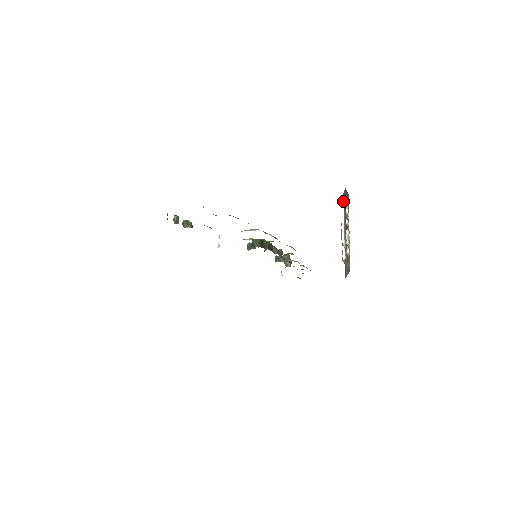
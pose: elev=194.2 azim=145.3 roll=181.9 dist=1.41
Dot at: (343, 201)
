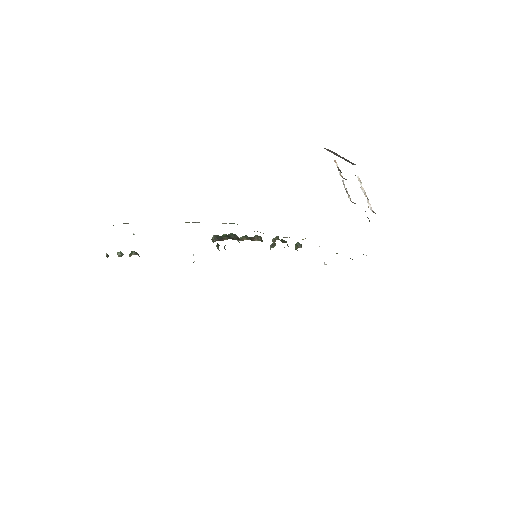
Dot at: (347, 160)
